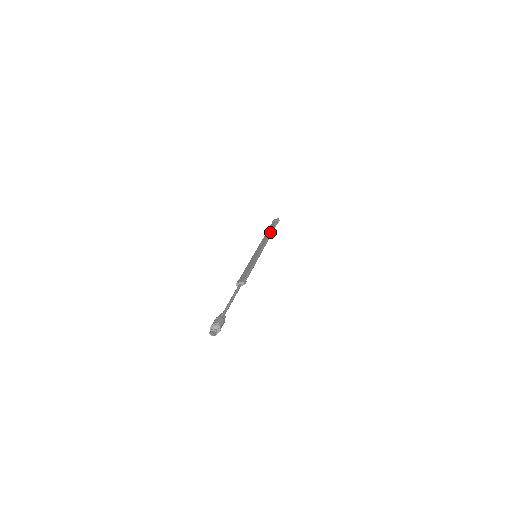
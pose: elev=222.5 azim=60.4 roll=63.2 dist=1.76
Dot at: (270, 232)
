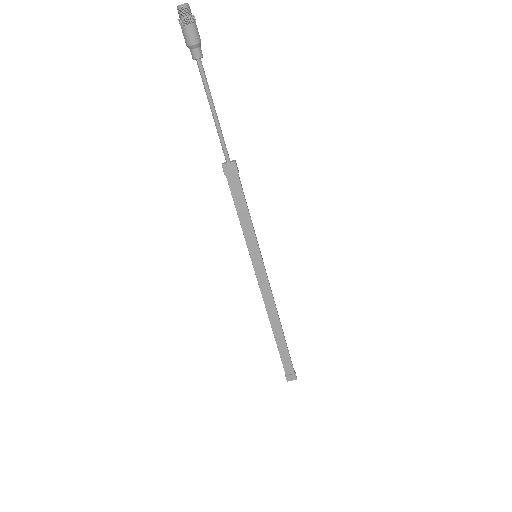
Dot at: occluded
